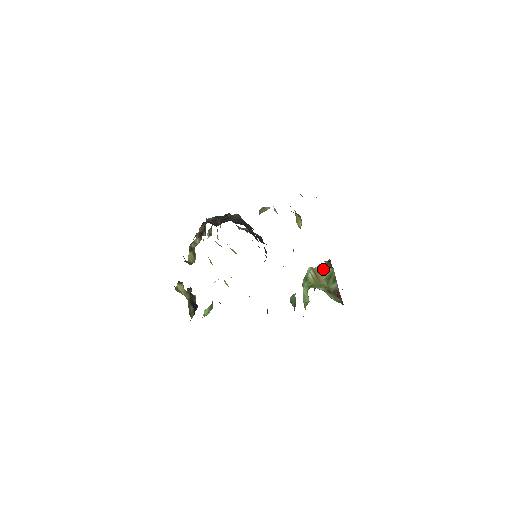
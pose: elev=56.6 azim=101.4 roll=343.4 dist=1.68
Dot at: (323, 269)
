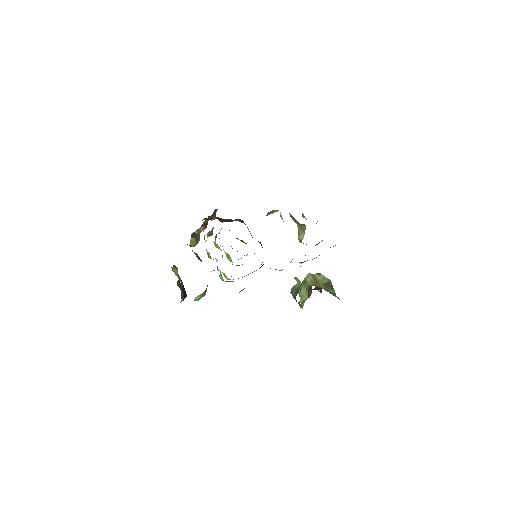
Dot at: (321, 277)
